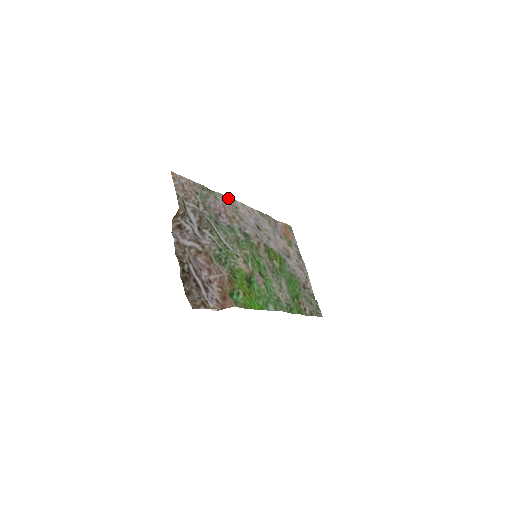
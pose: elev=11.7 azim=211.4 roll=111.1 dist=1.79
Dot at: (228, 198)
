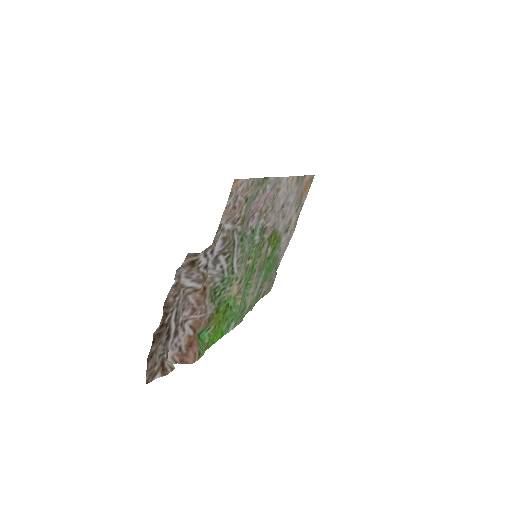
Dot at: (278, 179)
